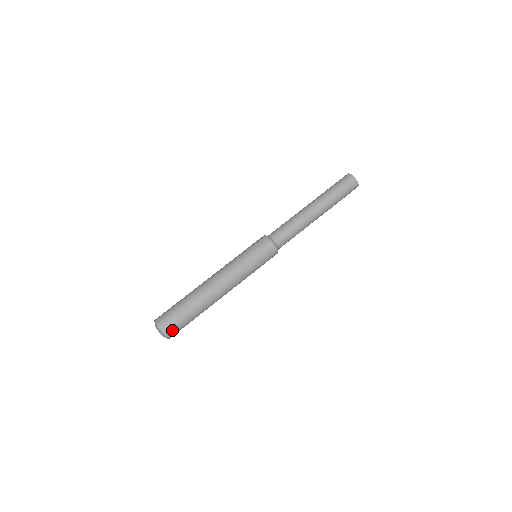
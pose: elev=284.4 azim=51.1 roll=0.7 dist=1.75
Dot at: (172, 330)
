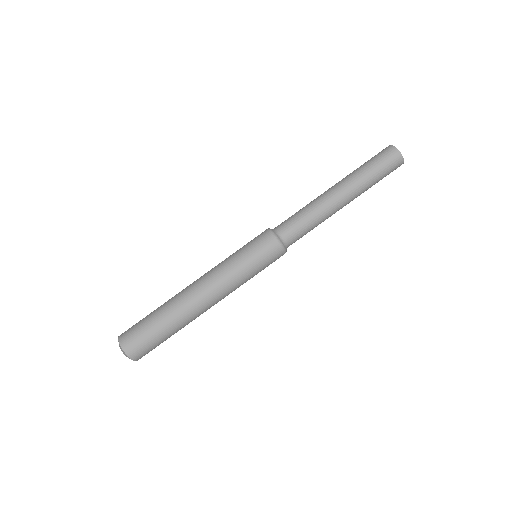
Dot at: (142, 353)
